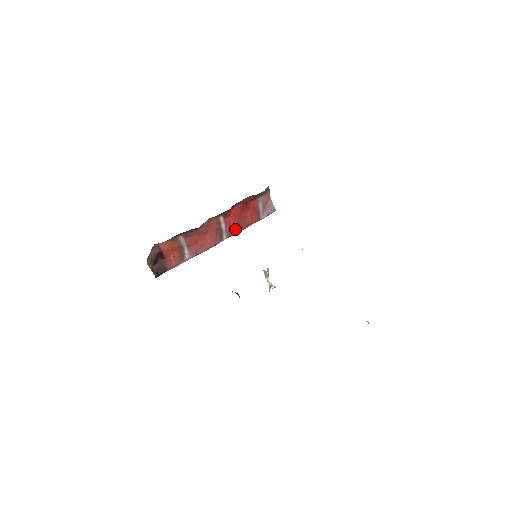
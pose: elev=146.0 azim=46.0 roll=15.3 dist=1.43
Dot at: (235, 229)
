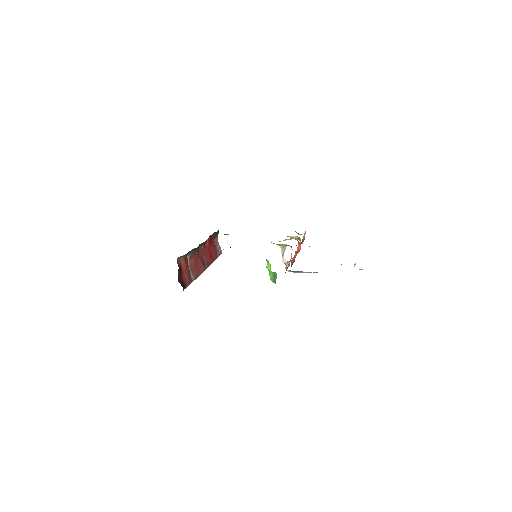
Dot at: (209, 261)
